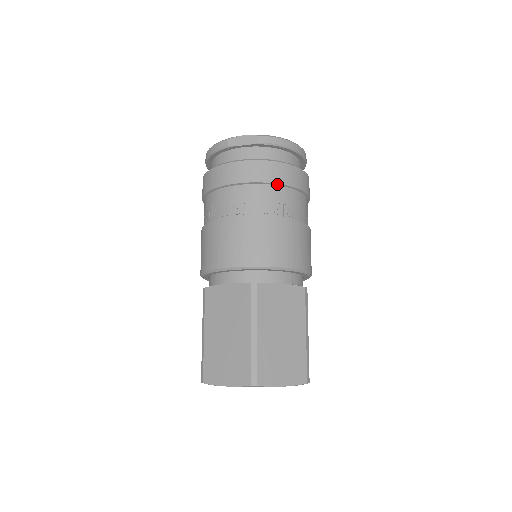
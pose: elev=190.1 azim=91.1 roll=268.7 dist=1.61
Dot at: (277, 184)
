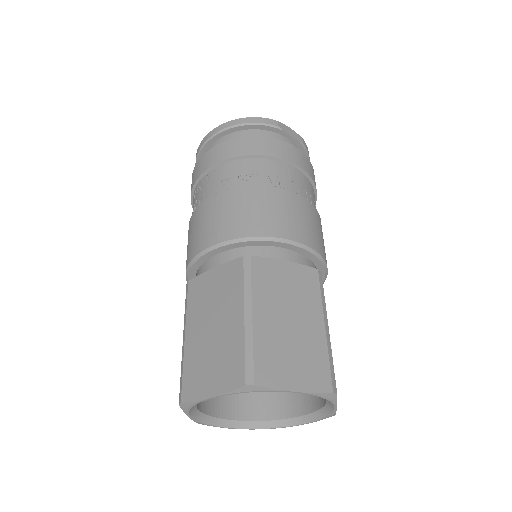
Dot at: (315, 190)
